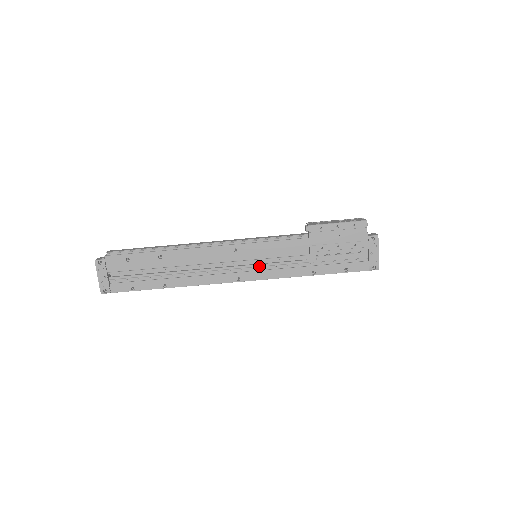
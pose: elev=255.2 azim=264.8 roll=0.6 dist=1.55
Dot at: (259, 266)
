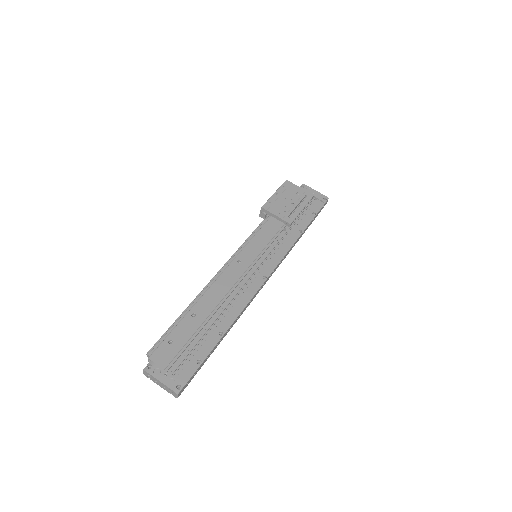
Dot at: (266, 258)
